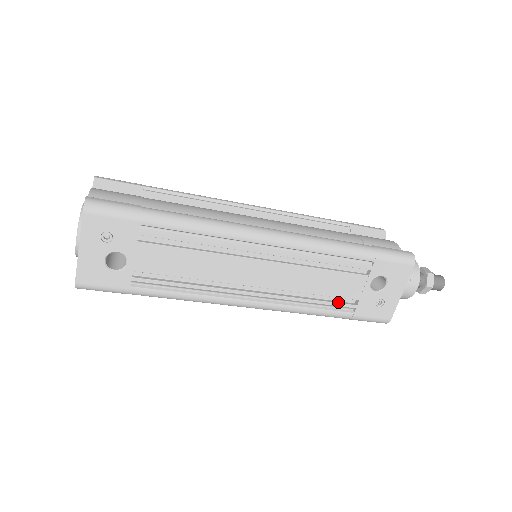
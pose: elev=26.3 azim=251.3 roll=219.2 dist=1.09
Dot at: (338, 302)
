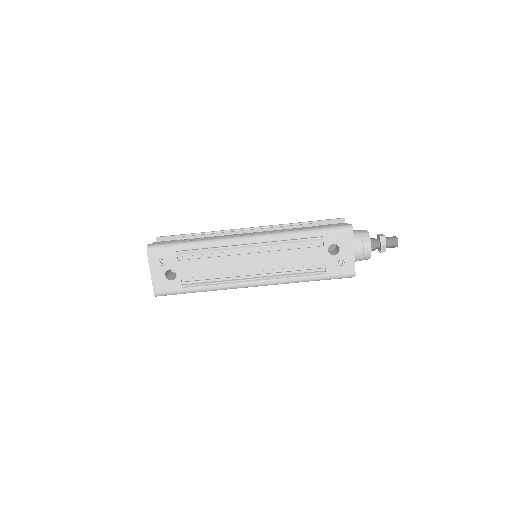
Dot at: (312, 269)
